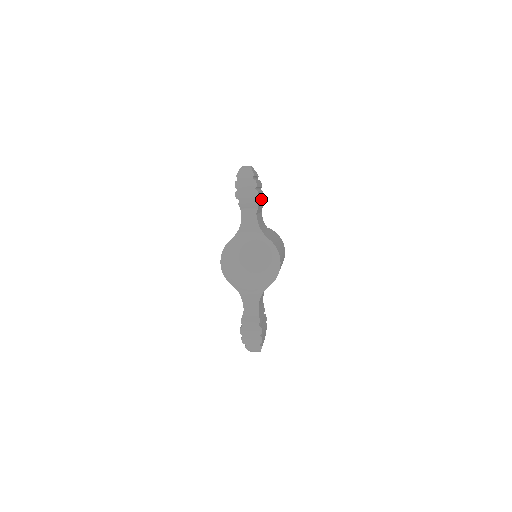
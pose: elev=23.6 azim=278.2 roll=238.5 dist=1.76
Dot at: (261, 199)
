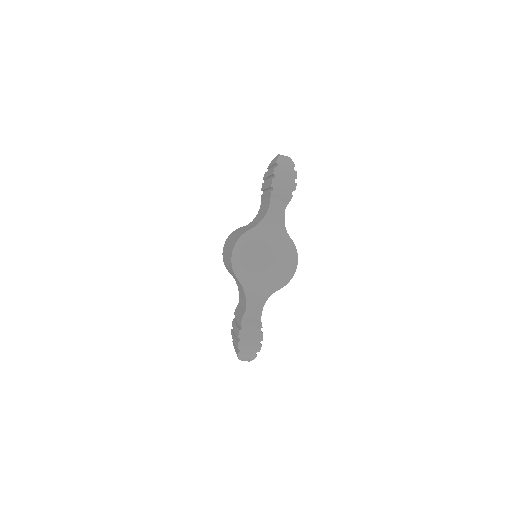
Dot at: occluded
